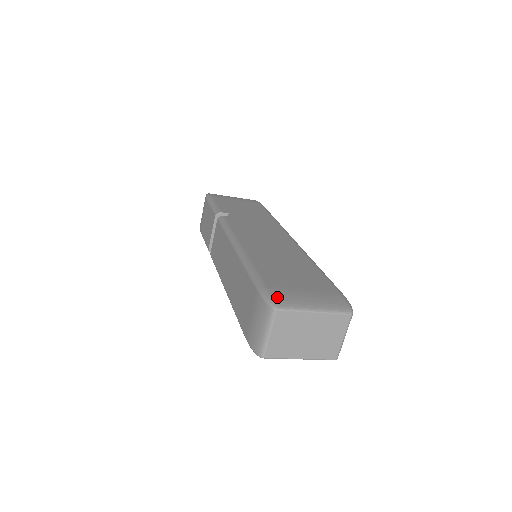
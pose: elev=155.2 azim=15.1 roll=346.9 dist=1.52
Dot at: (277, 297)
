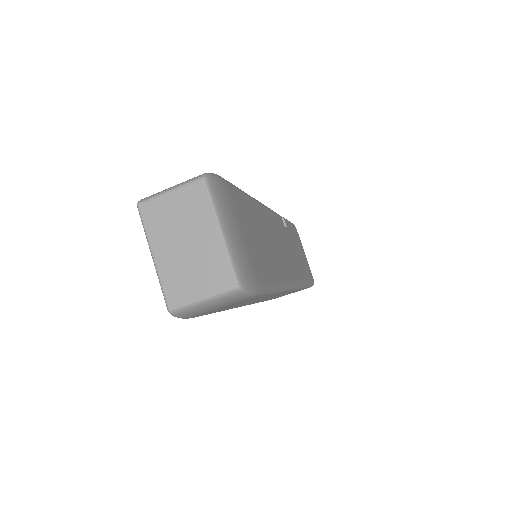
Dot at: (220, 185)
